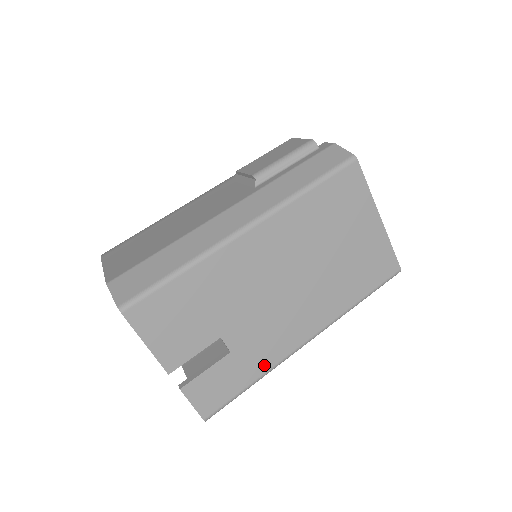
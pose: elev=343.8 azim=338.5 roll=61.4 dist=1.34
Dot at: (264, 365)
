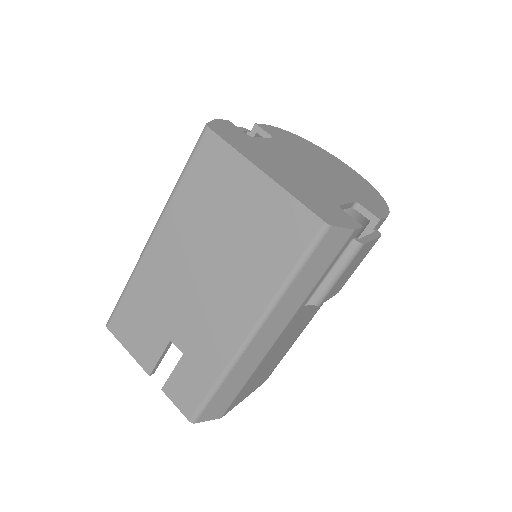
Dot at: (216, 366)
